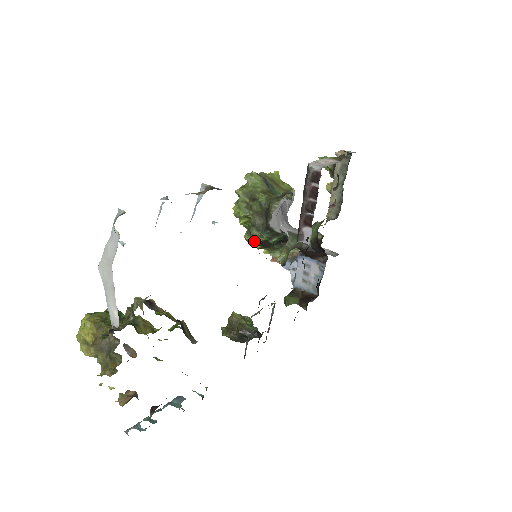
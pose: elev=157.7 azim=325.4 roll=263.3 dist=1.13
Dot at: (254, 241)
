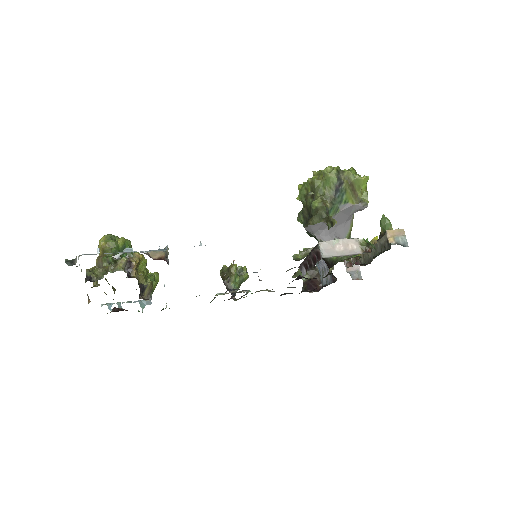
Dot at: (298, 221)
